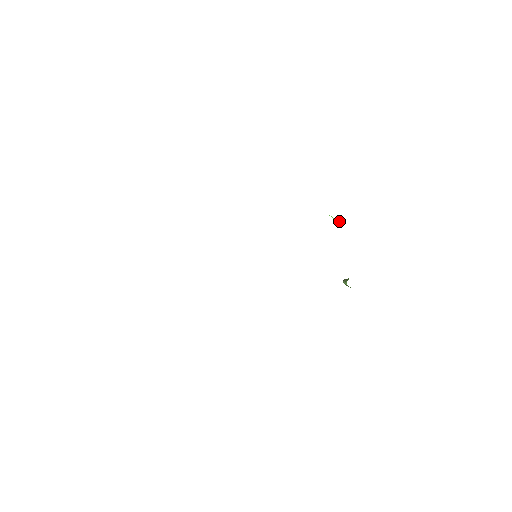
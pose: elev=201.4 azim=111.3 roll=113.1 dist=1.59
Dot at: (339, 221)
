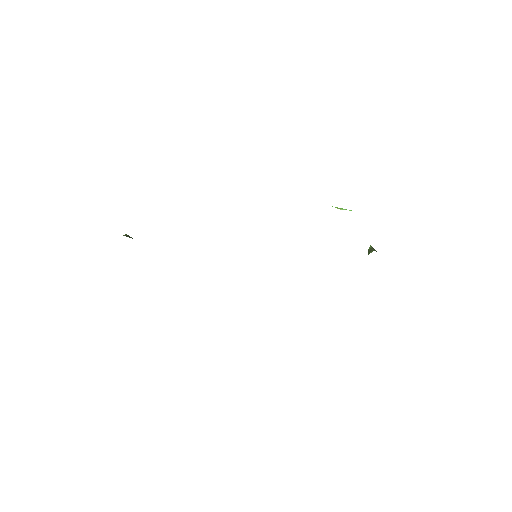
Dot at: (345, 209)
